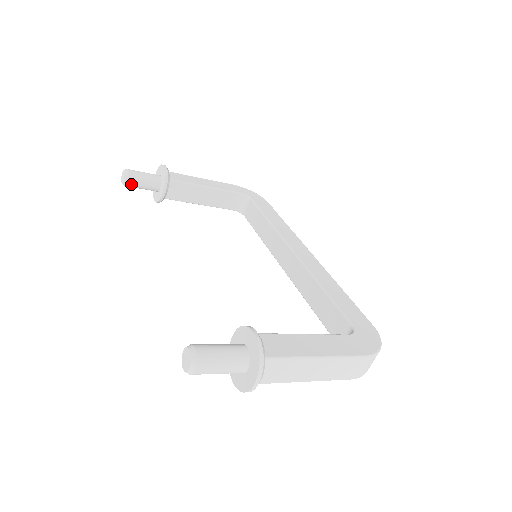
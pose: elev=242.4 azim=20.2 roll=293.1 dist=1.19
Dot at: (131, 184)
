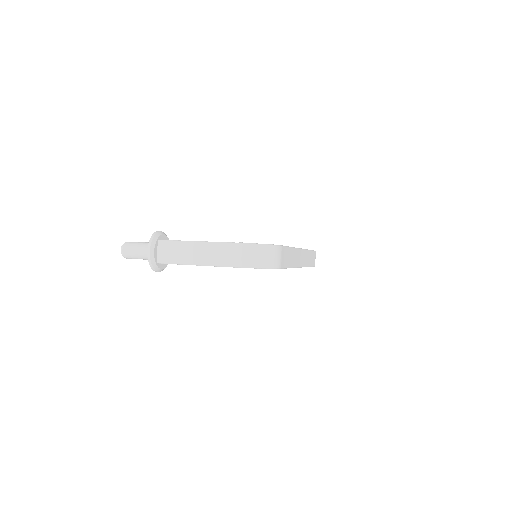
Dot at: occluded
